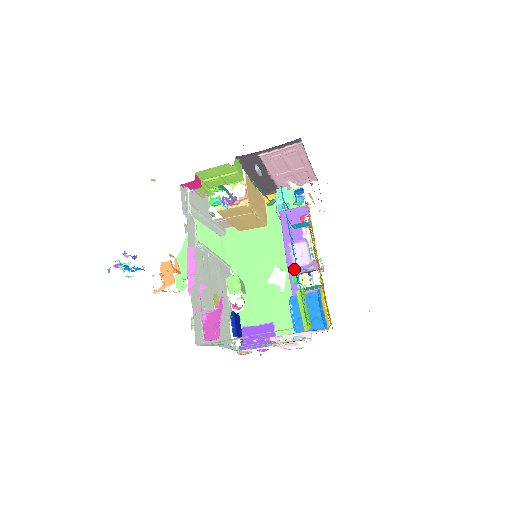
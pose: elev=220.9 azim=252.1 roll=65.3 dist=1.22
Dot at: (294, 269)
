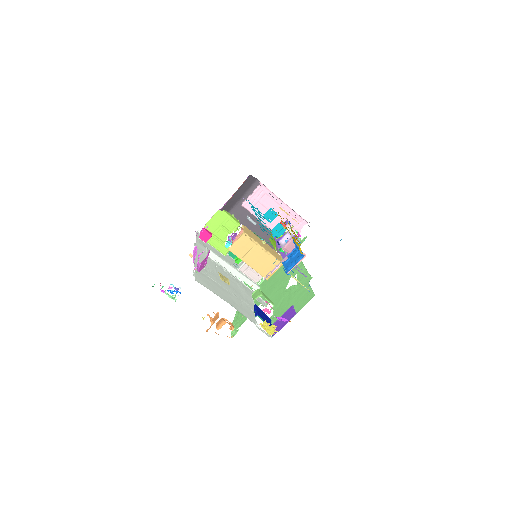
Dot at: occluded
